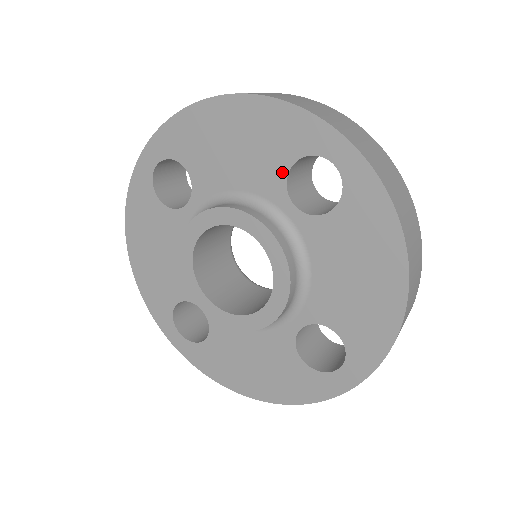
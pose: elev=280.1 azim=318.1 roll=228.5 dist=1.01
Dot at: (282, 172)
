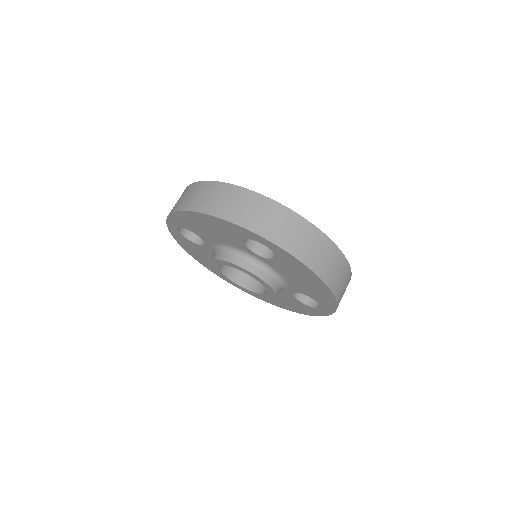
Dot at: (241, 242)
